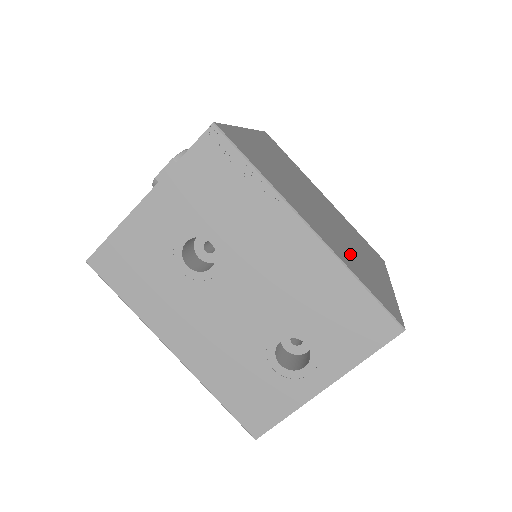
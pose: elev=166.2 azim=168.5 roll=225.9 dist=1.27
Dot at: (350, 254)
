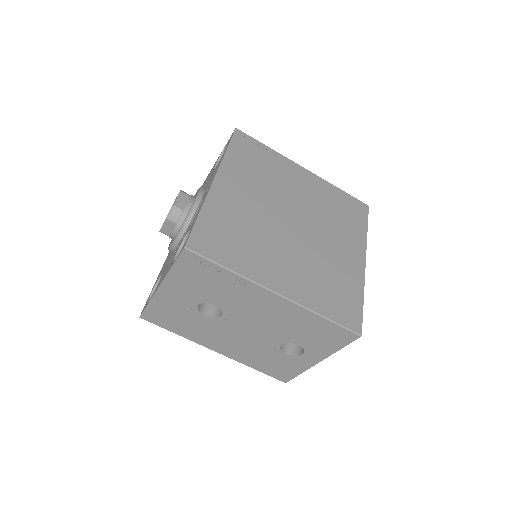
Dot at: (319, 275)
